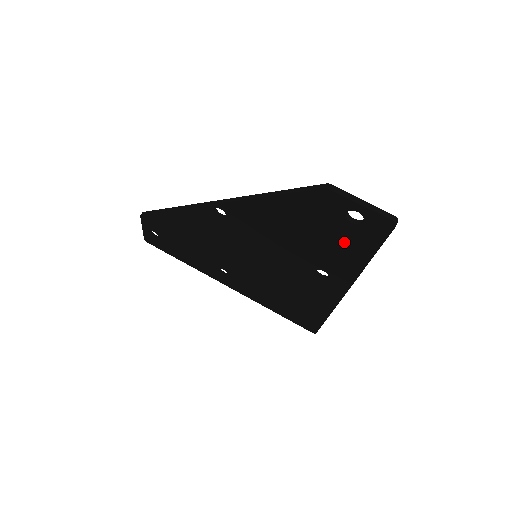
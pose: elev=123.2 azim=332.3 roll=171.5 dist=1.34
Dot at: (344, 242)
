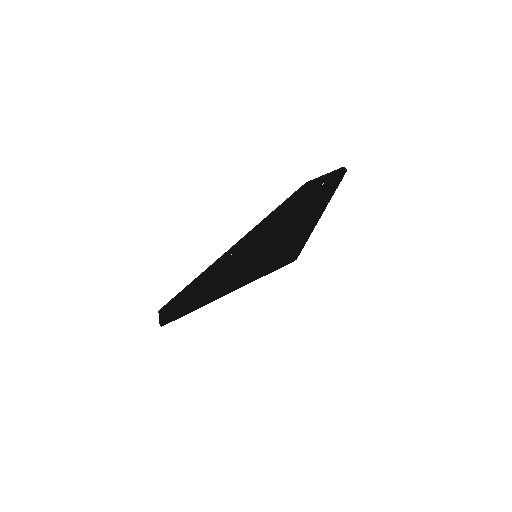
Dot at: (317, 201)
